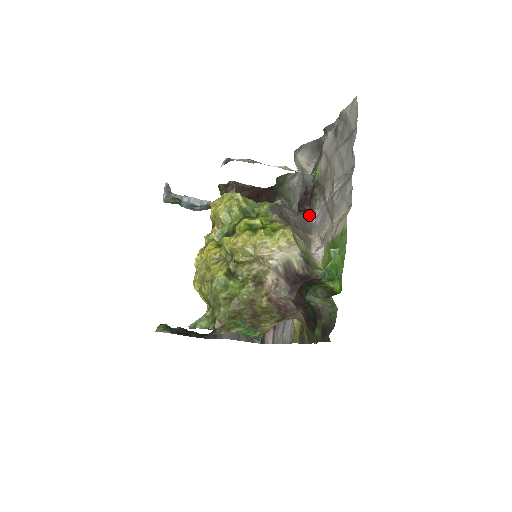
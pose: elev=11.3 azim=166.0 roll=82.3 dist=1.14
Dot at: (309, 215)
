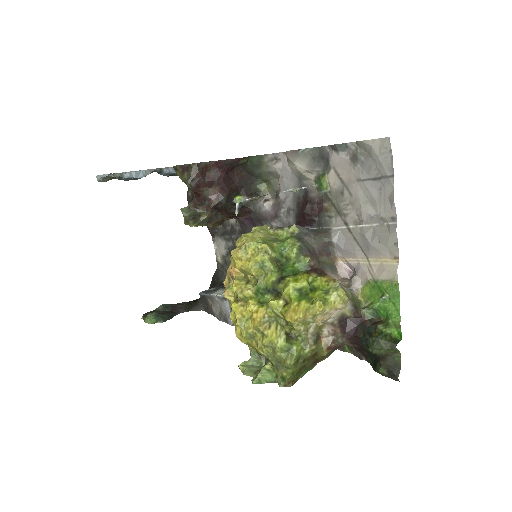
Dot at: (329, 237)
